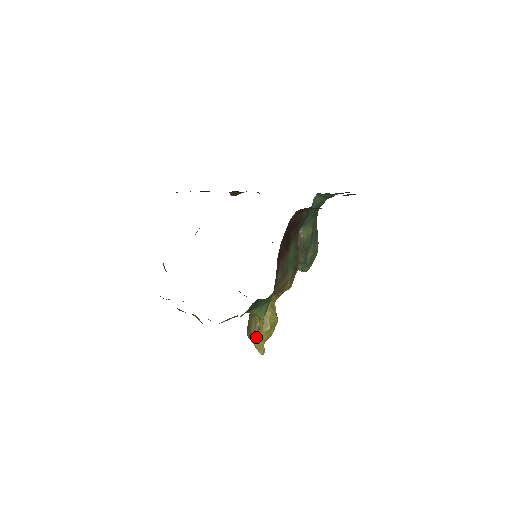
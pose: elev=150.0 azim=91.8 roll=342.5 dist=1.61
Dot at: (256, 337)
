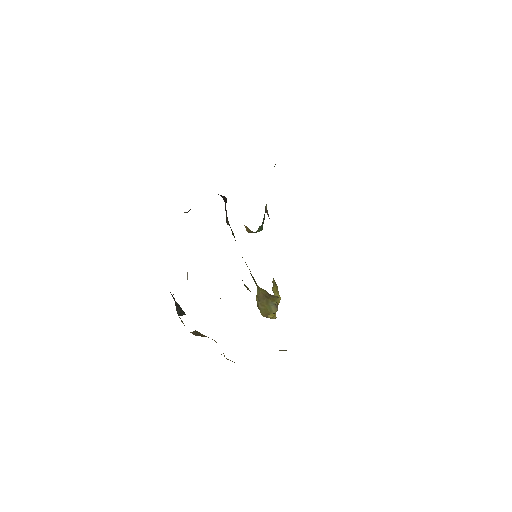
Dot at: occluded
